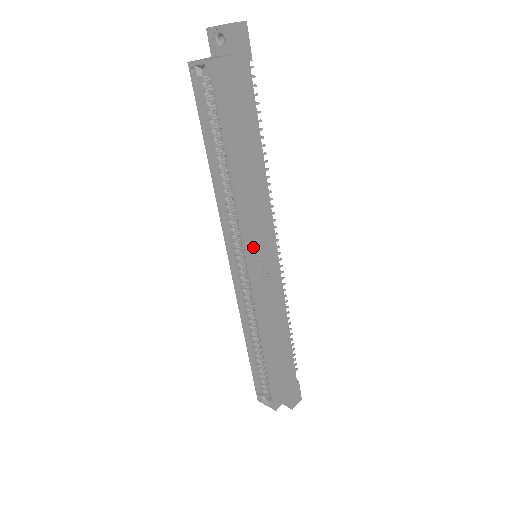
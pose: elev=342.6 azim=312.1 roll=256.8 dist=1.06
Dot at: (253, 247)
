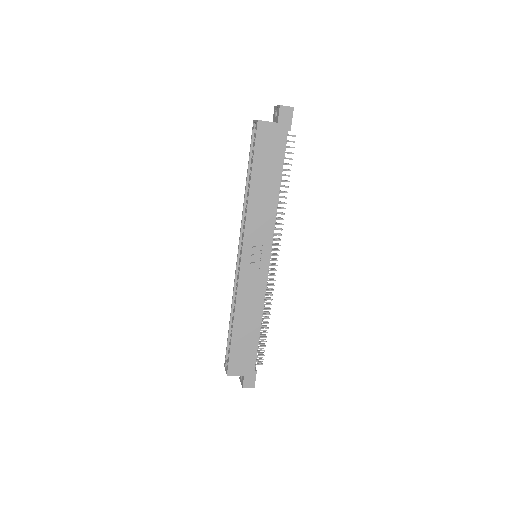
Dot at: (249, 244)
